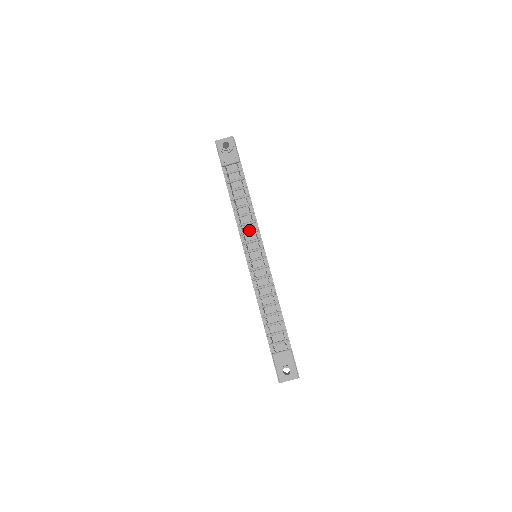
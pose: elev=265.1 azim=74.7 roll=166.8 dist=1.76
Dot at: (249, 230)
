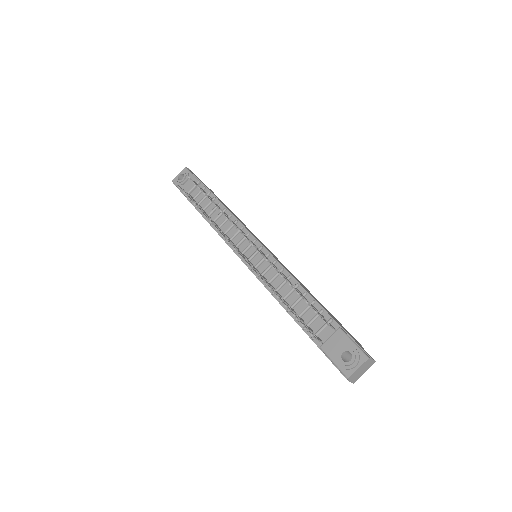
Dot at: (234, 233)
